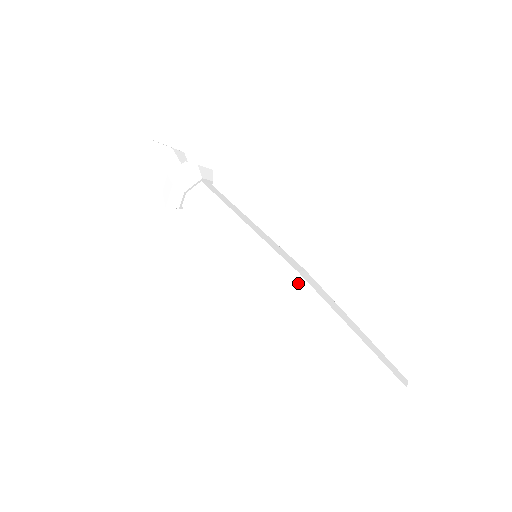
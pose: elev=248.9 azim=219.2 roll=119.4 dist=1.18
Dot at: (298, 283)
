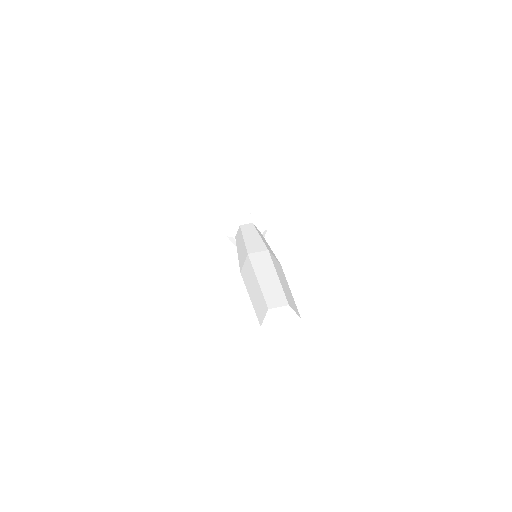
Dot at: (263, 253)
